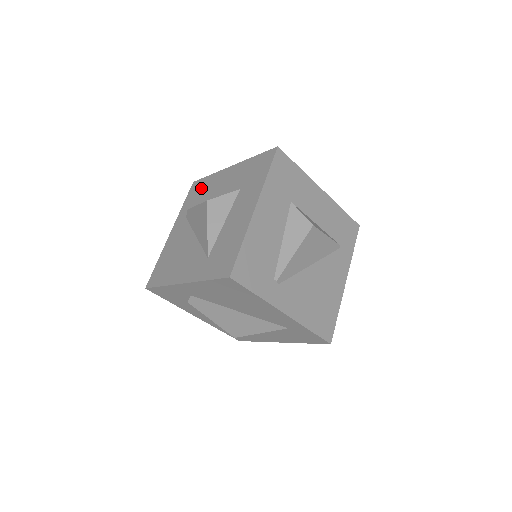
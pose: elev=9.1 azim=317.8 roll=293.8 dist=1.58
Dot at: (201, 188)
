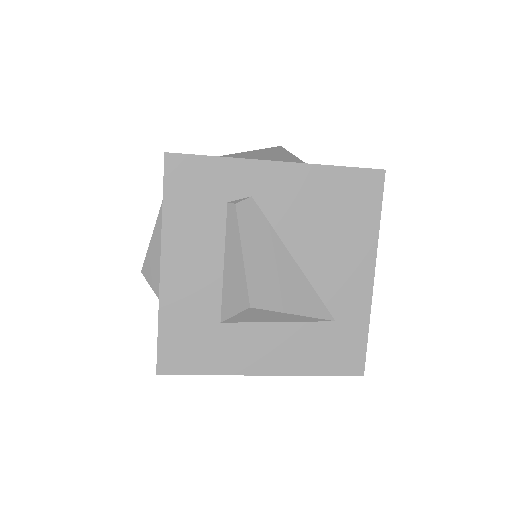
Dot at: occluded
